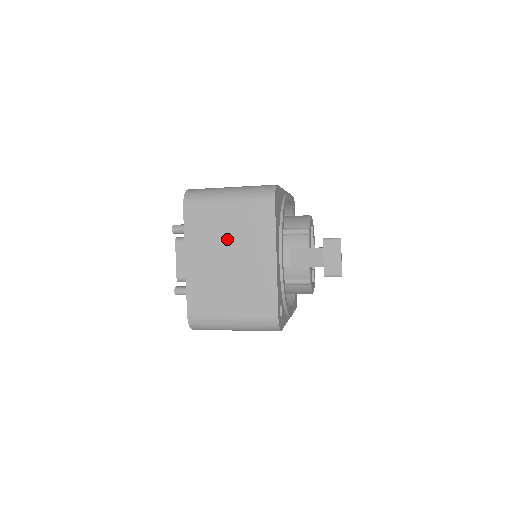
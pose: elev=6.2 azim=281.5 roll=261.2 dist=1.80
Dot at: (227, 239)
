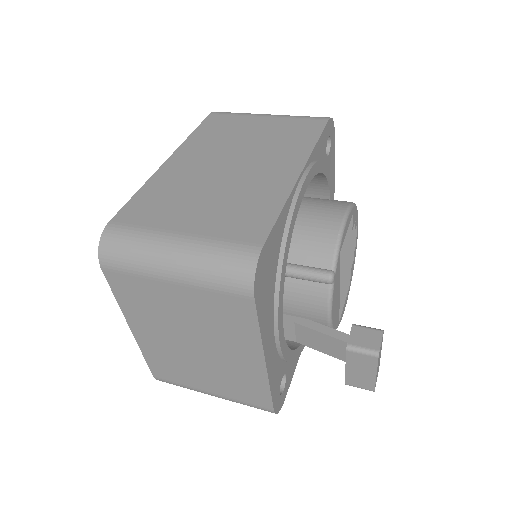
Dot at: (183, 323)
